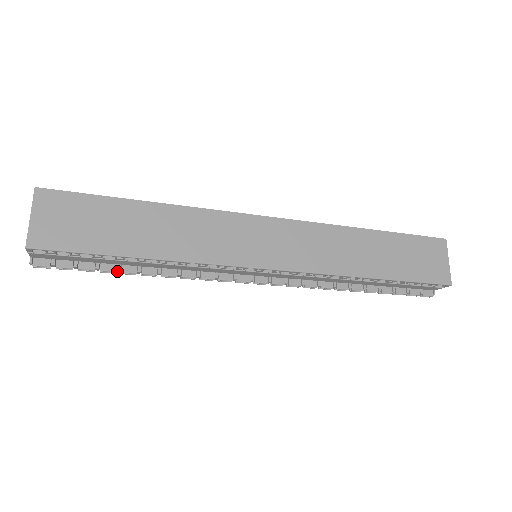
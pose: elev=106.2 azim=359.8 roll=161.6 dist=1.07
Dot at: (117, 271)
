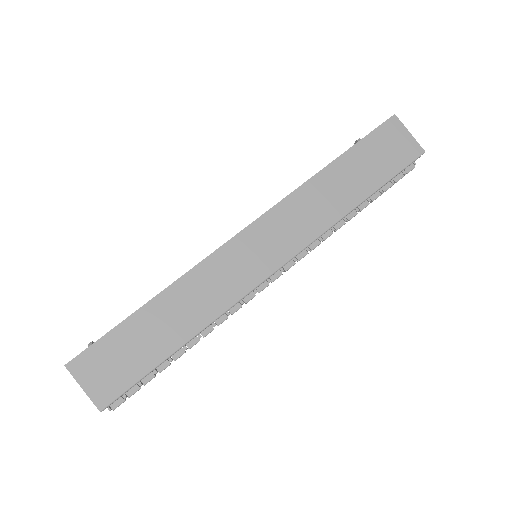
Dot at: occluded
